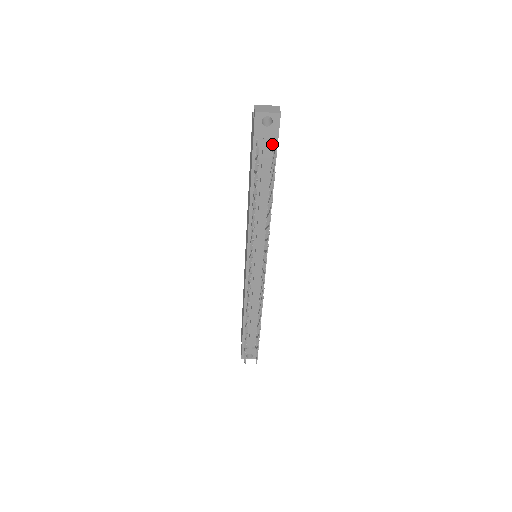
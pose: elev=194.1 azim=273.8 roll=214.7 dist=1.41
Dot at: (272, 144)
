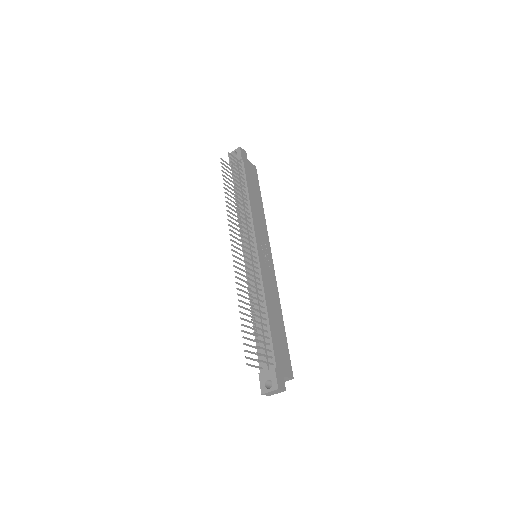
Dot at: (241, 165)
